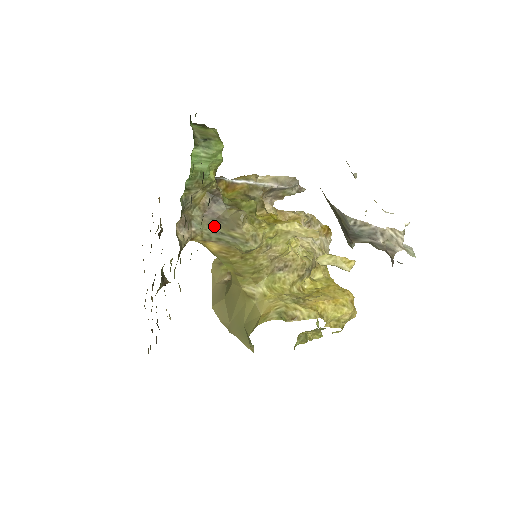
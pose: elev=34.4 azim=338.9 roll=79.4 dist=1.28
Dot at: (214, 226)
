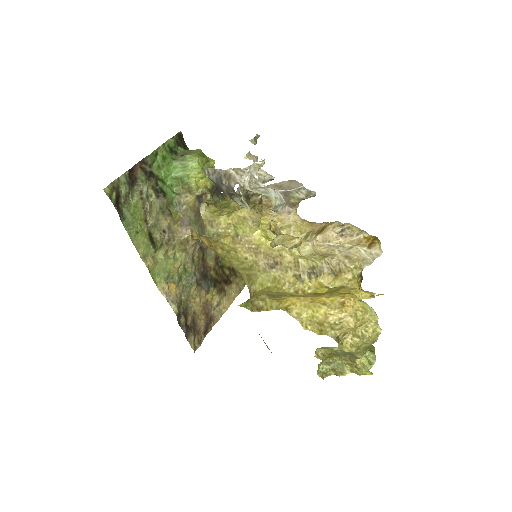
Dot at: (199, 222)
